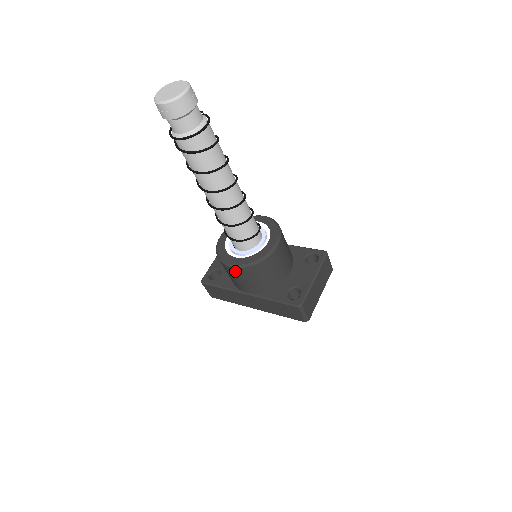
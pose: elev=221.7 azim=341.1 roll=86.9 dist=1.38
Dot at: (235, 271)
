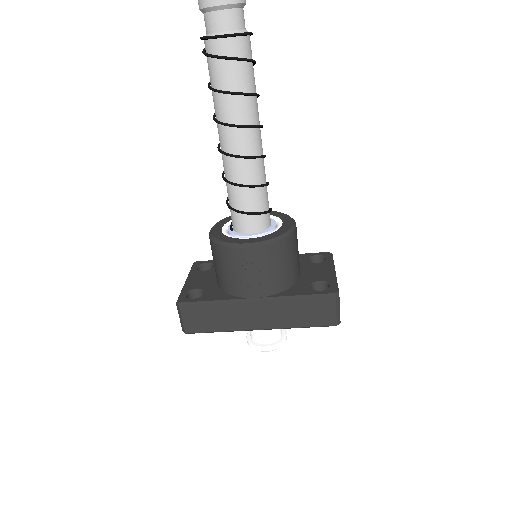
Dot at: (251, 254)
